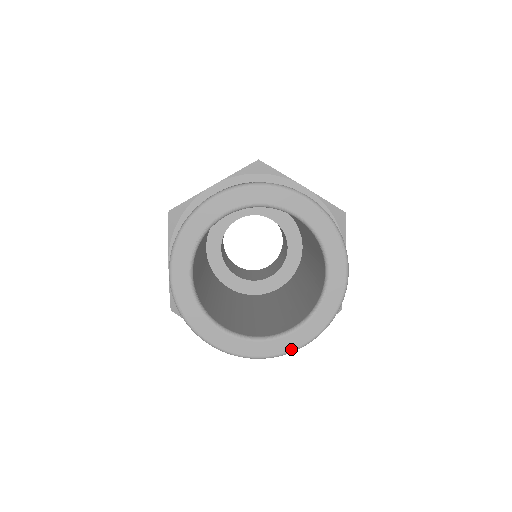
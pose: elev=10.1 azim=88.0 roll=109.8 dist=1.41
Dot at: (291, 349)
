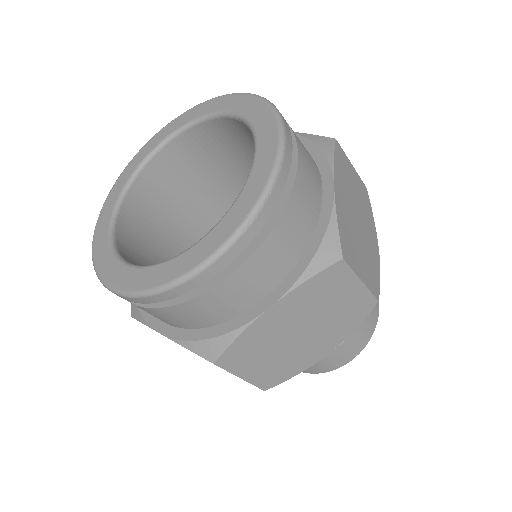
Dot at: (198, 263)
